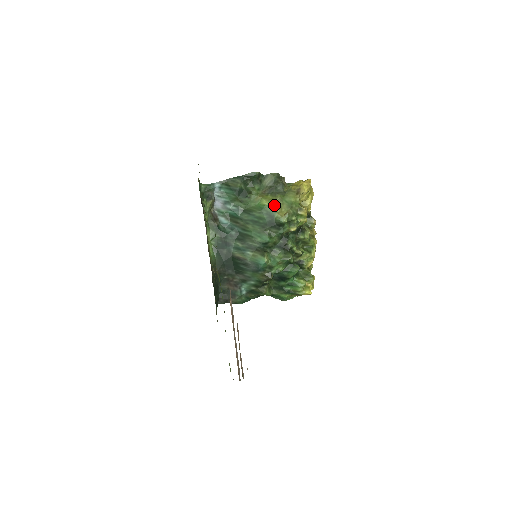
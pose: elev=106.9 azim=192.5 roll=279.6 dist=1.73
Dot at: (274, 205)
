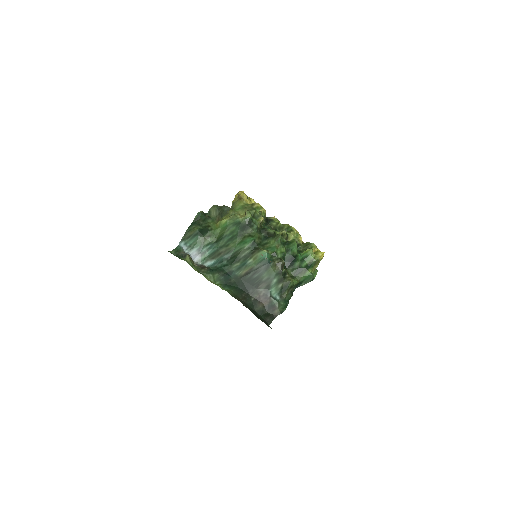
Dot at: (232, 215)
